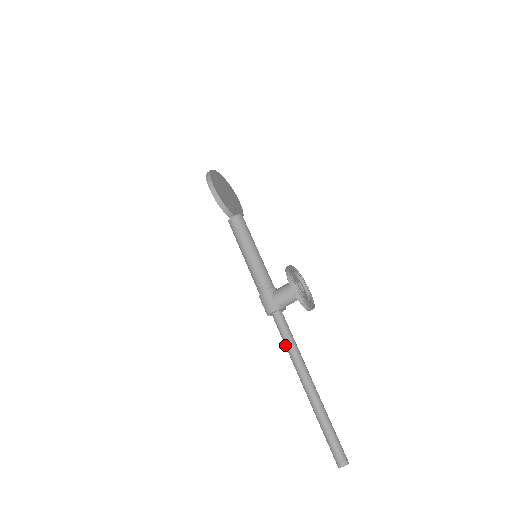
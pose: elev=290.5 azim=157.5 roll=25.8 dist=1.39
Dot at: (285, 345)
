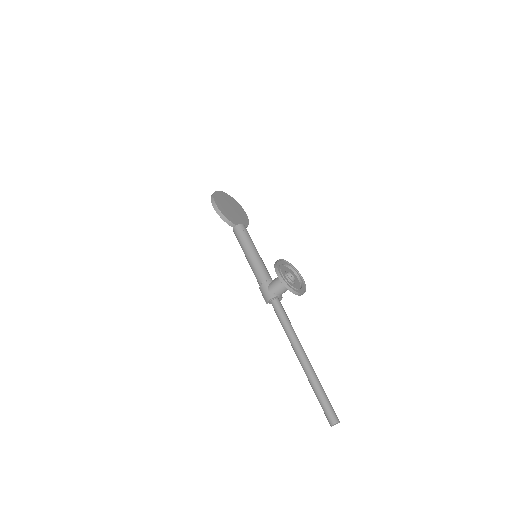
Dot at: occluded
